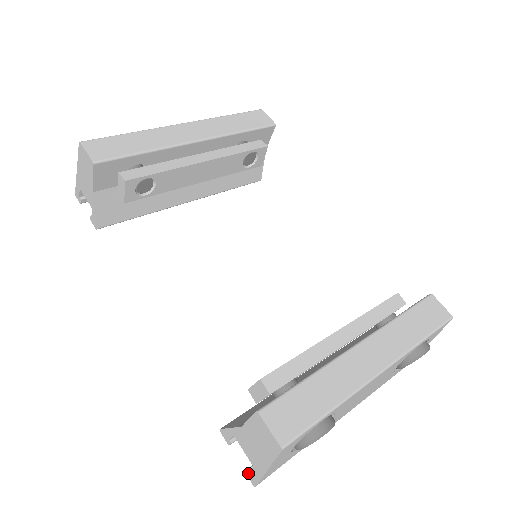
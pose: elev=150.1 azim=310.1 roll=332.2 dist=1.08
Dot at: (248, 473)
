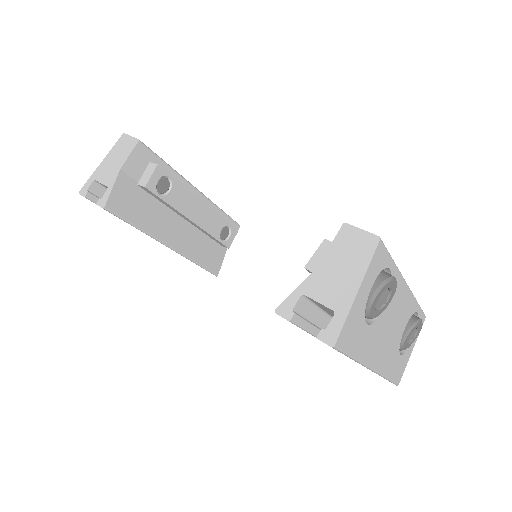
Dot at: (323, 333)
